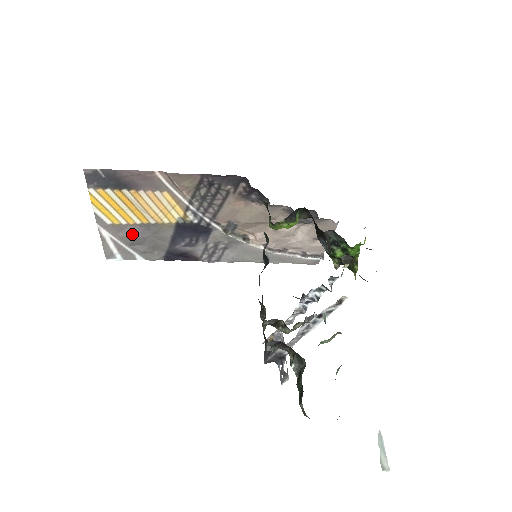
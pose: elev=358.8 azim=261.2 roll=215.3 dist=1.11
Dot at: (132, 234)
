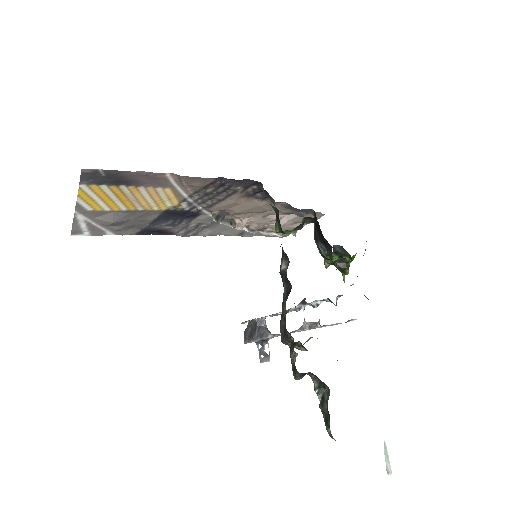
Dot at: (113, 219)
